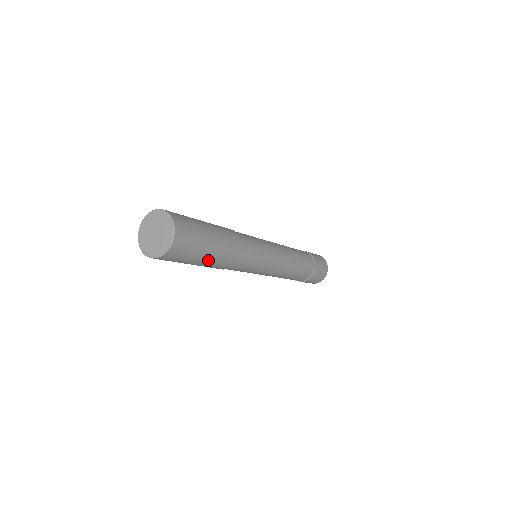
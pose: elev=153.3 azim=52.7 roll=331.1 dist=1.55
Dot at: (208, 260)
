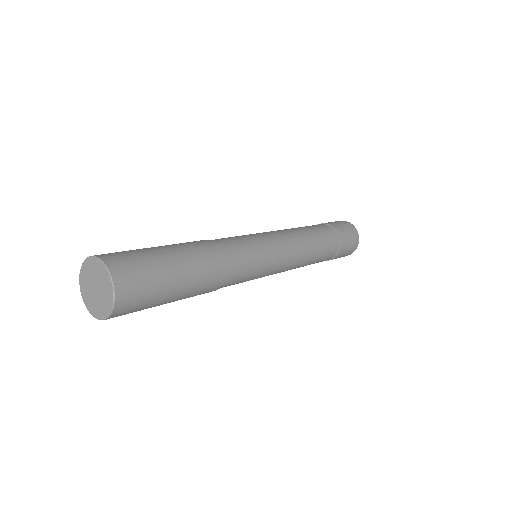
Dot at: (176, 300)
